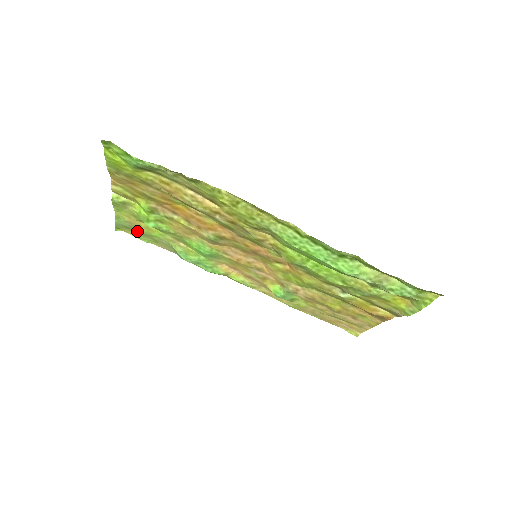
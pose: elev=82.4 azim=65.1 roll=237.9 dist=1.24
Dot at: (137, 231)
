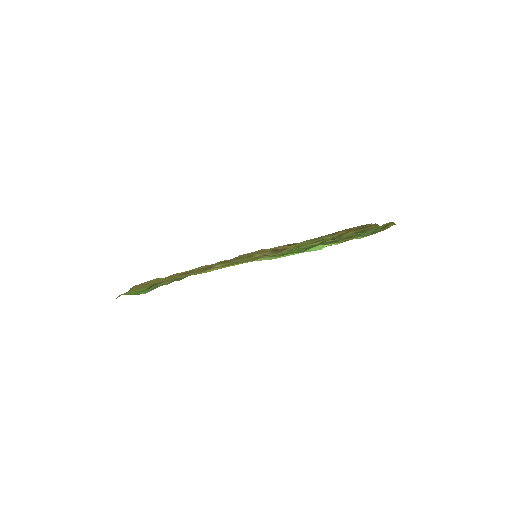
Dot at: occluded
